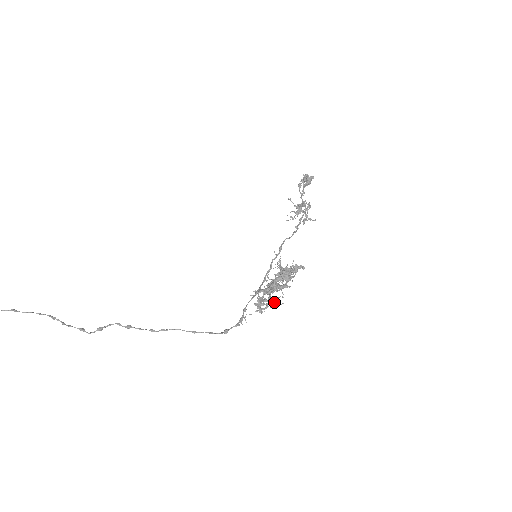
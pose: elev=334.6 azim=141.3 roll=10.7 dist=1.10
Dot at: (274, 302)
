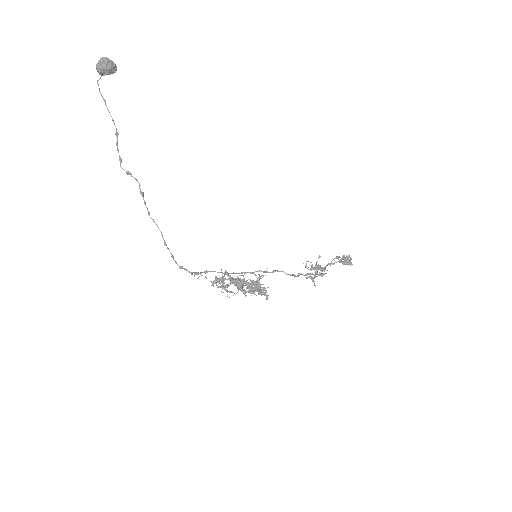
Dot at: (226, 290)
